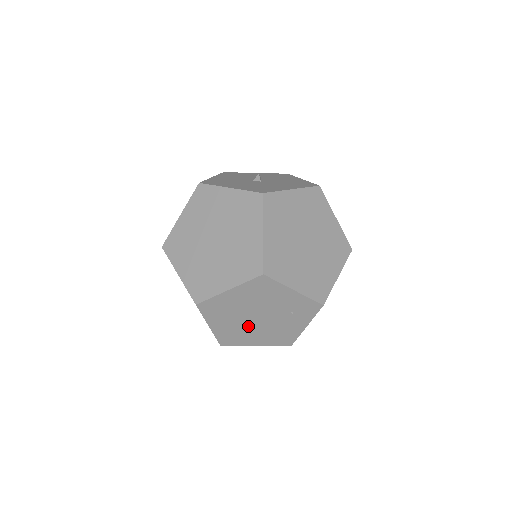
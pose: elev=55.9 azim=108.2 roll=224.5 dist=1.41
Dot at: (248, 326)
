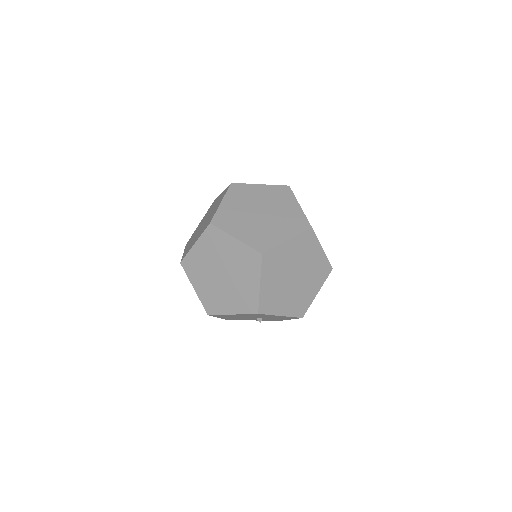
Dot at: (247, 216)
